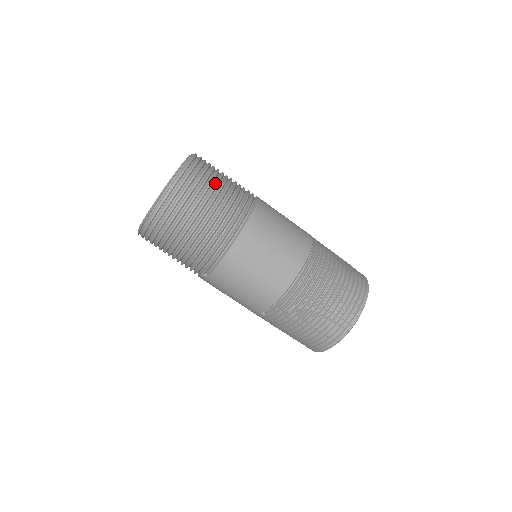
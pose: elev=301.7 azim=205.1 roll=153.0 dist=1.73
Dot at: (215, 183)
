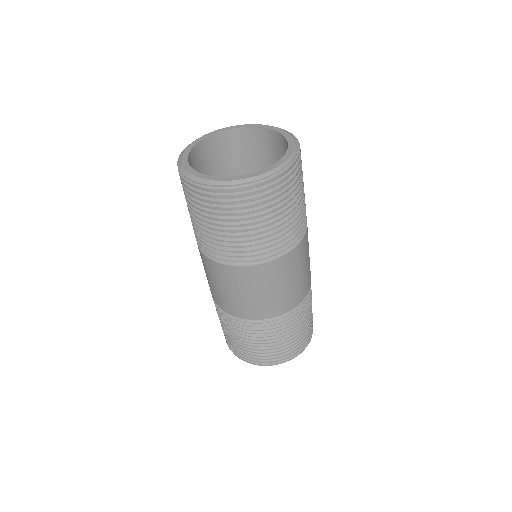
Dot at: (262, 218)
